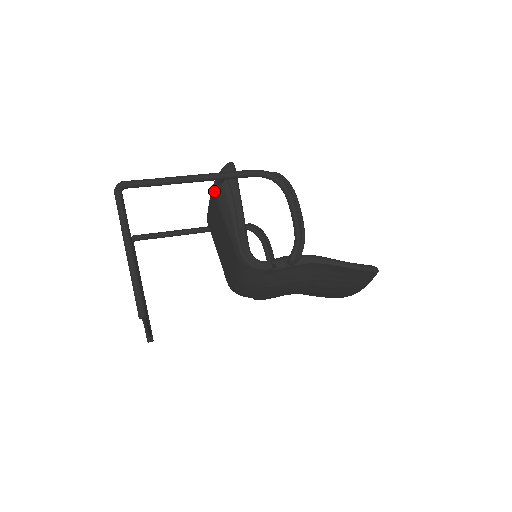
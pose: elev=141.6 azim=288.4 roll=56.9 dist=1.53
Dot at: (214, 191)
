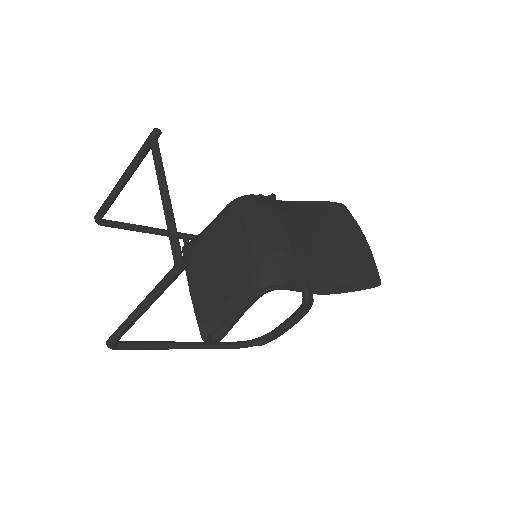
Dot at: (185, 250)
